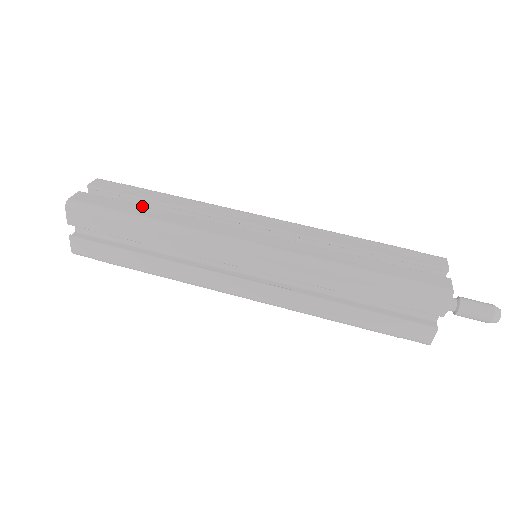
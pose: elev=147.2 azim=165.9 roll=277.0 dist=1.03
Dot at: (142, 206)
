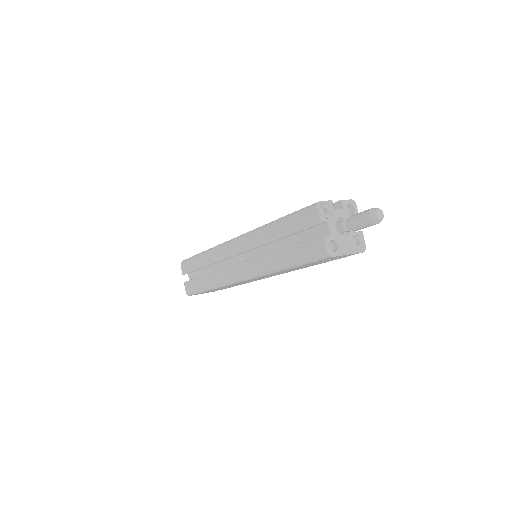
Dot at: occluded
